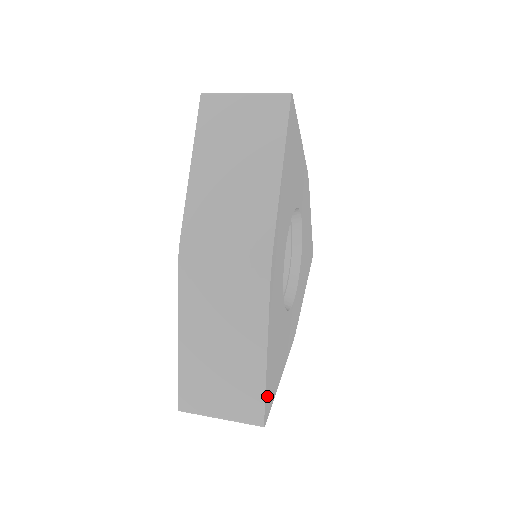
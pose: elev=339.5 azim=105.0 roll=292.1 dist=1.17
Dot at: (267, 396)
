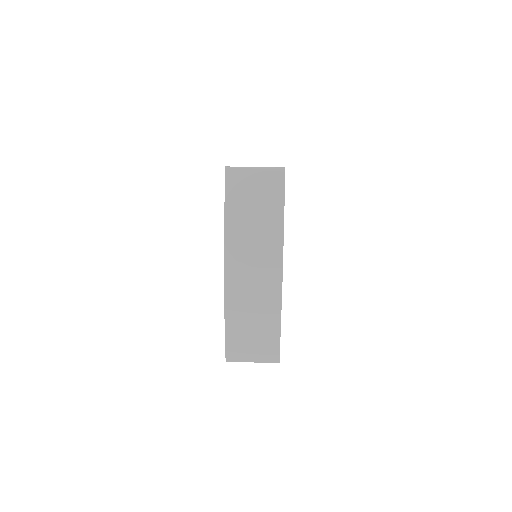
Dot at: occluded
